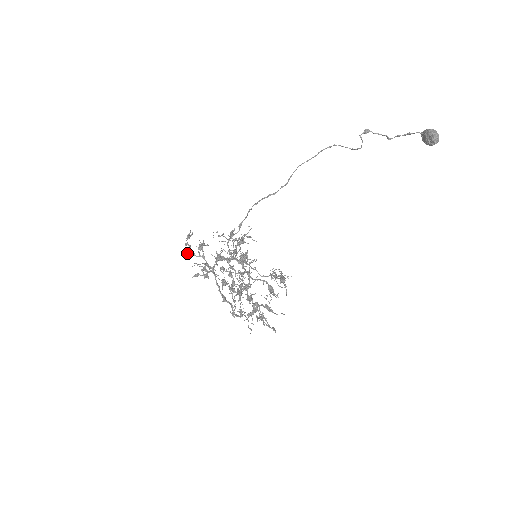
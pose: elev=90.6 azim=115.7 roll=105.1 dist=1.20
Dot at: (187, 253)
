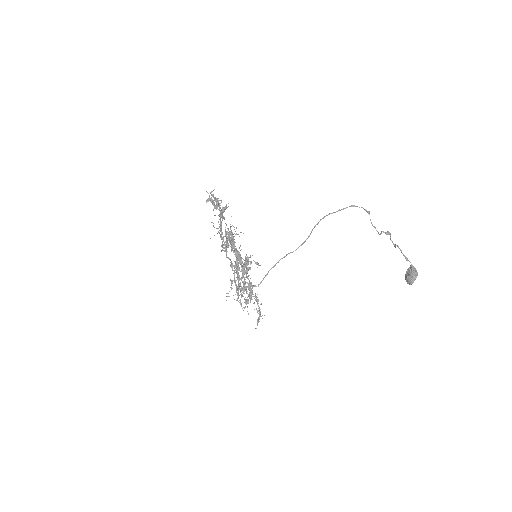
Dot at: (210, 200)
